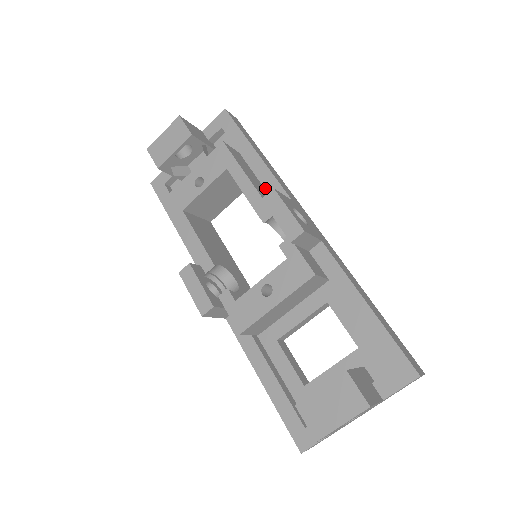
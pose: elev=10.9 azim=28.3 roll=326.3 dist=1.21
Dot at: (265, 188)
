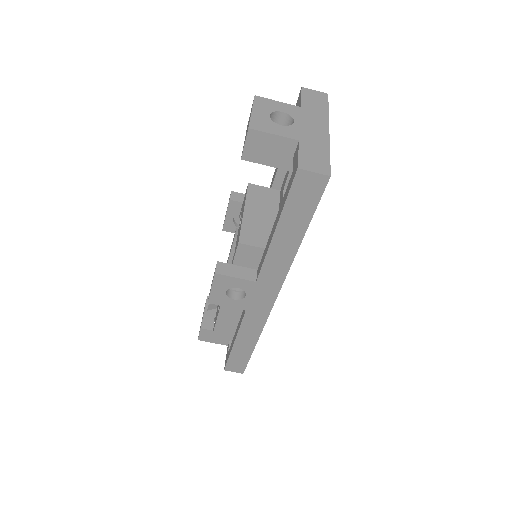
Dot at: occluded
